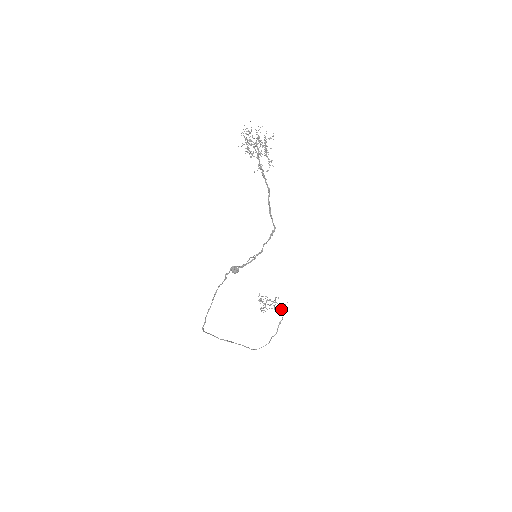
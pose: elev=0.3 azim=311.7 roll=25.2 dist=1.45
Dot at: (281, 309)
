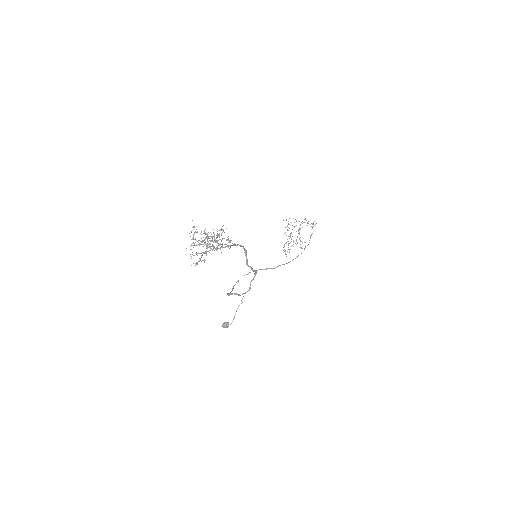
Dot at: occluded
